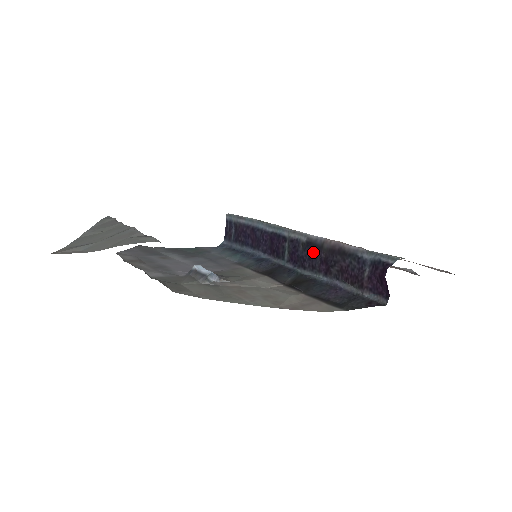
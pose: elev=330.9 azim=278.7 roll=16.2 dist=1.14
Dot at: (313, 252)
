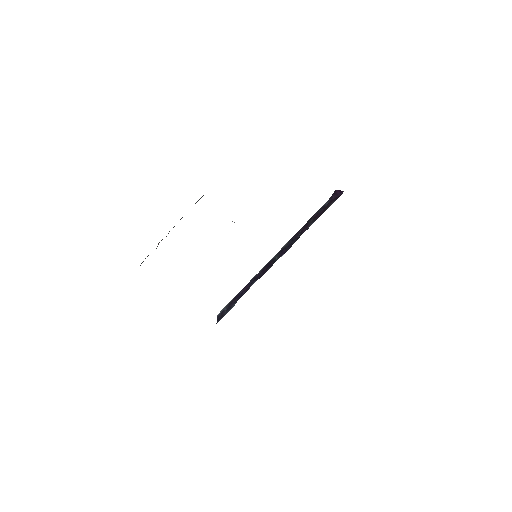
Dot at: (295, 236)
